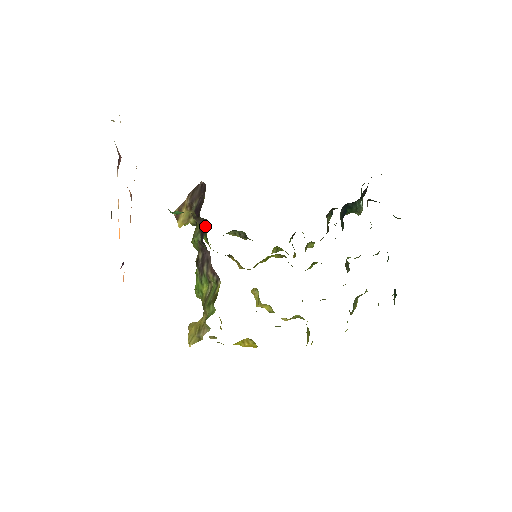
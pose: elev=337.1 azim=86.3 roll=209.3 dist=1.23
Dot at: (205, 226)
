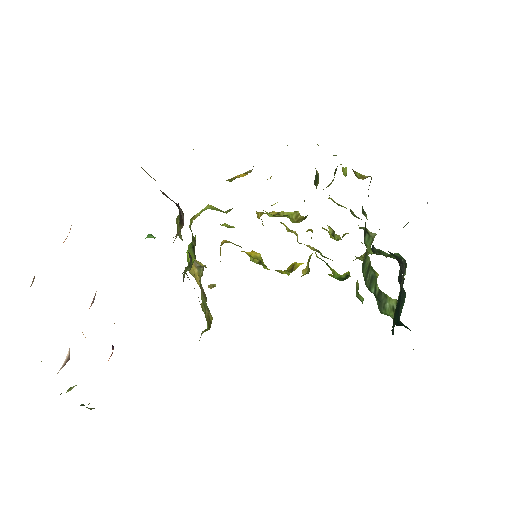
Dot at: (190, 257)
